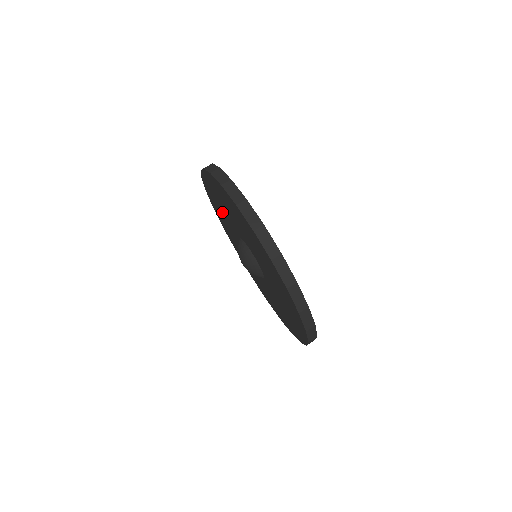
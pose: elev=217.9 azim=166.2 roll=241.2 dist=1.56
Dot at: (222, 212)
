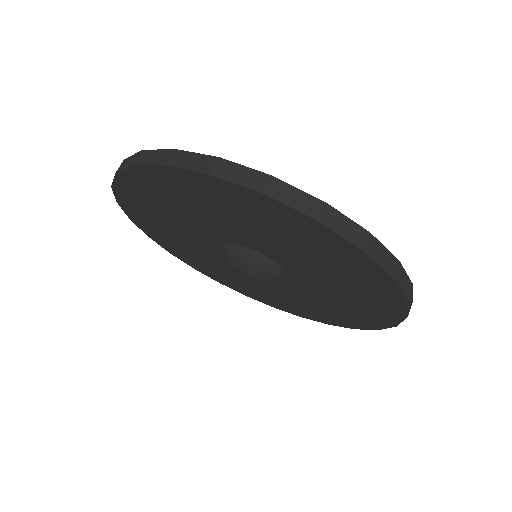
Dot at: (204, 260)
